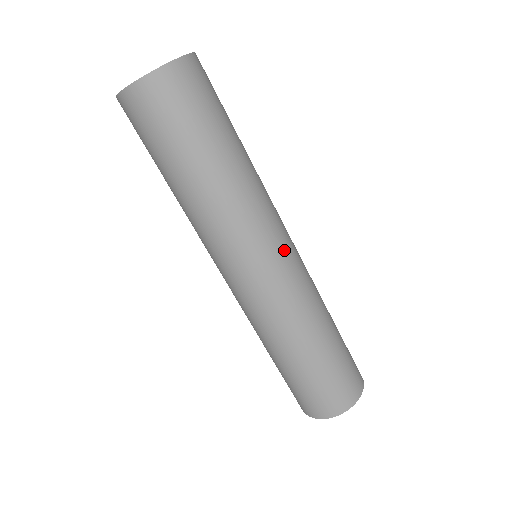
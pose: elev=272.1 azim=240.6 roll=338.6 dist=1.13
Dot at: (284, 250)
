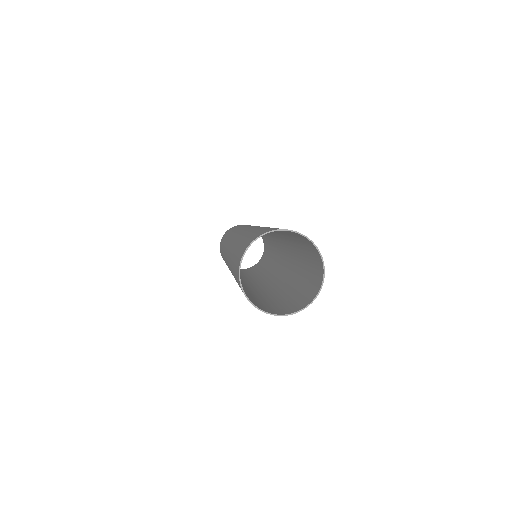
Dot at: occluded
